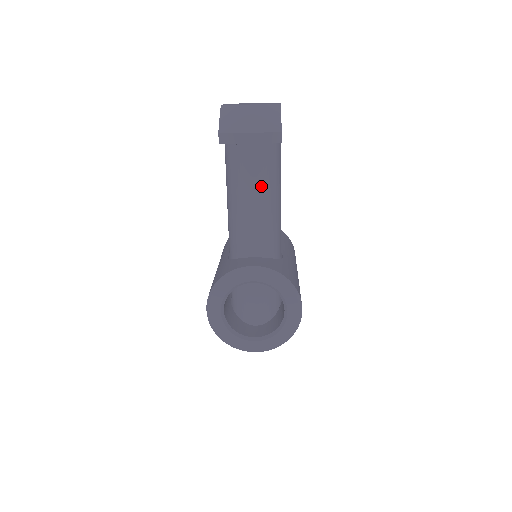
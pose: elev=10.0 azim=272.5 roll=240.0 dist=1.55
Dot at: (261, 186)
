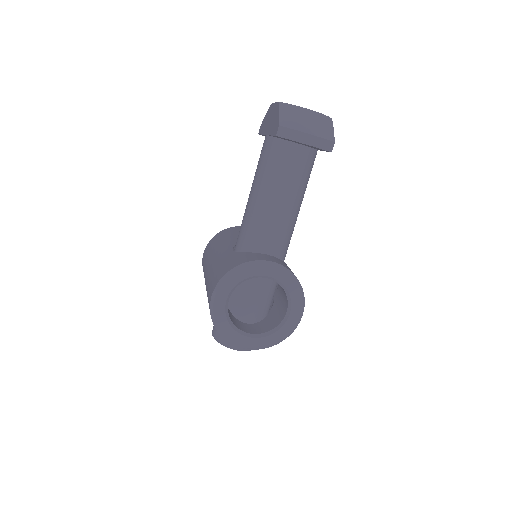
Dot at: (294, 188)
